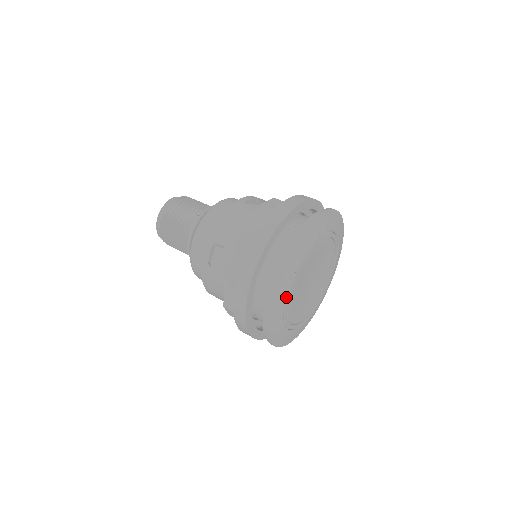
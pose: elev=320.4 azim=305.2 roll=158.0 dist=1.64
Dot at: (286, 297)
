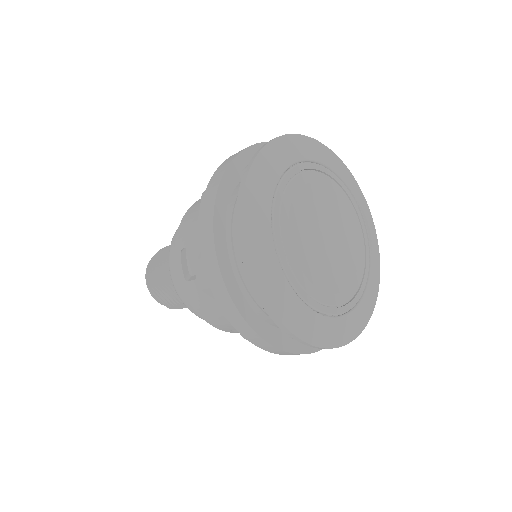
Dot at: (314, 163)
